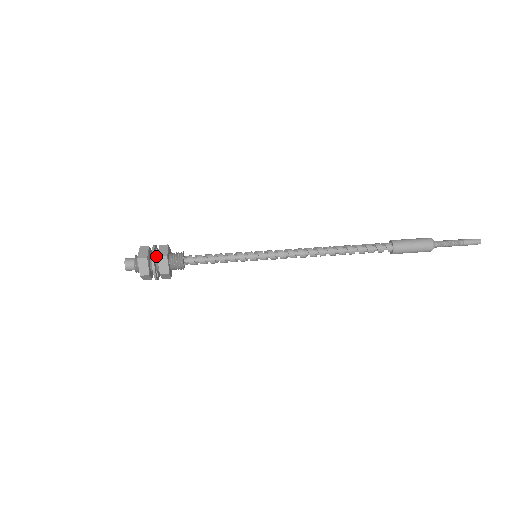
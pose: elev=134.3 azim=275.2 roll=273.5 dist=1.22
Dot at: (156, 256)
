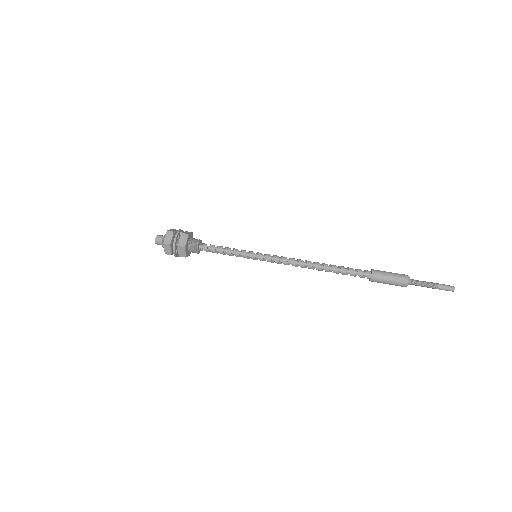
Dot at: occluded
